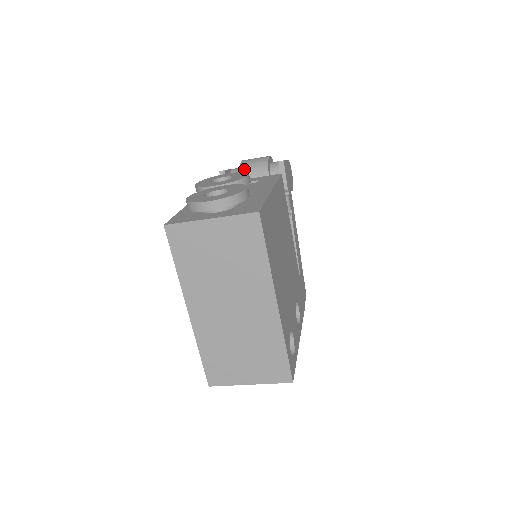
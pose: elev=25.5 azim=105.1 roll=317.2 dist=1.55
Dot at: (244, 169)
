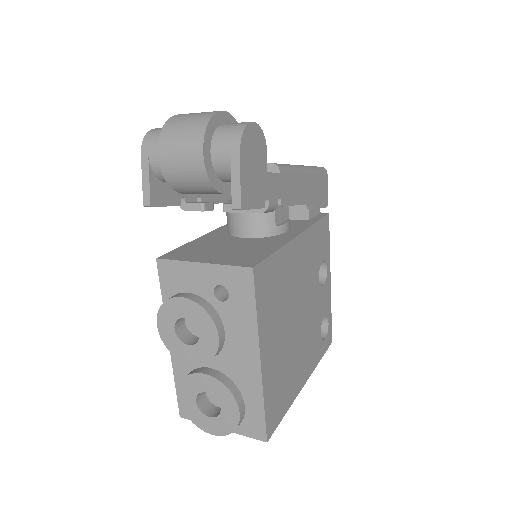
Dot at: (176, 187)
